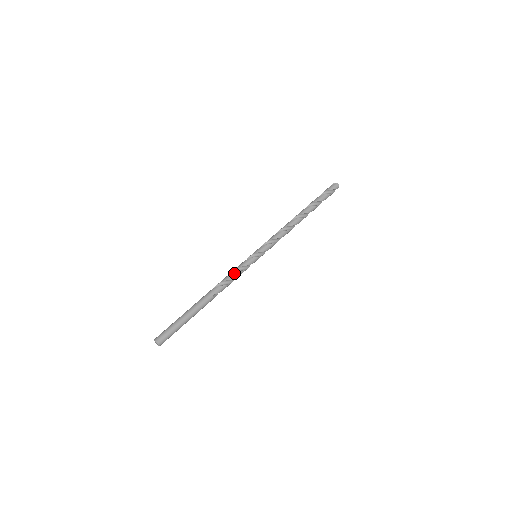
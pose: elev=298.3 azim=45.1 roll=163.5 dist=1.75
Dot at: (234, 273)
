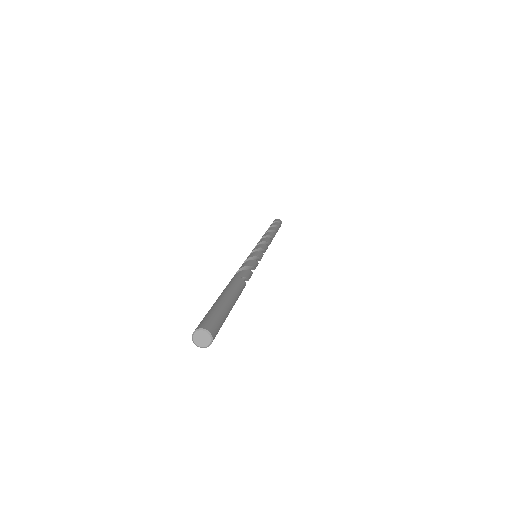
Dot at: (246, 262)
